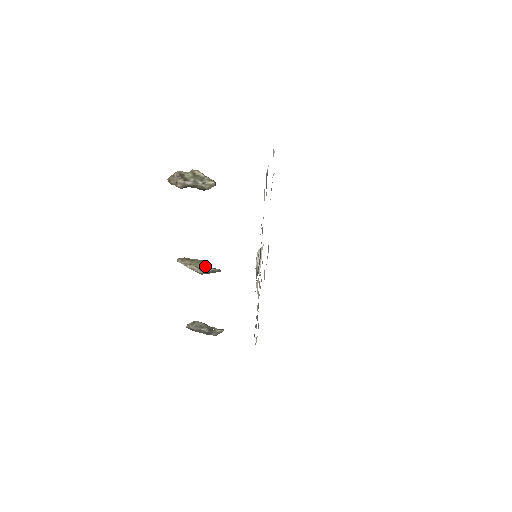
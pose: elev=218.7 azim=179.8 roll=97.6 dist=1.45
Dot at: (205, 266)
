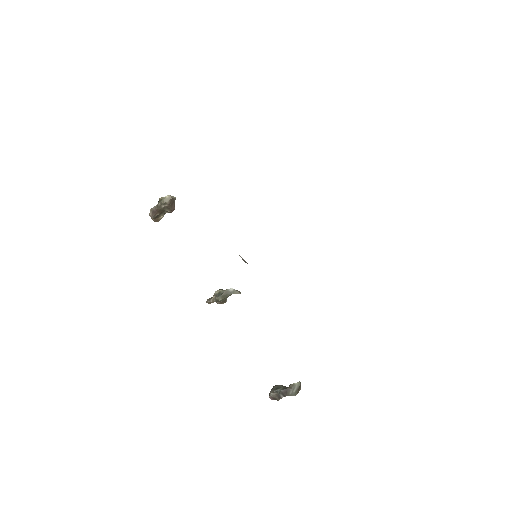
Dot at: (220, 291)
